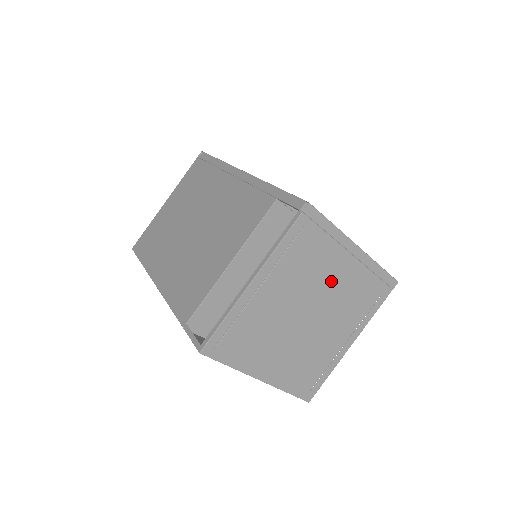
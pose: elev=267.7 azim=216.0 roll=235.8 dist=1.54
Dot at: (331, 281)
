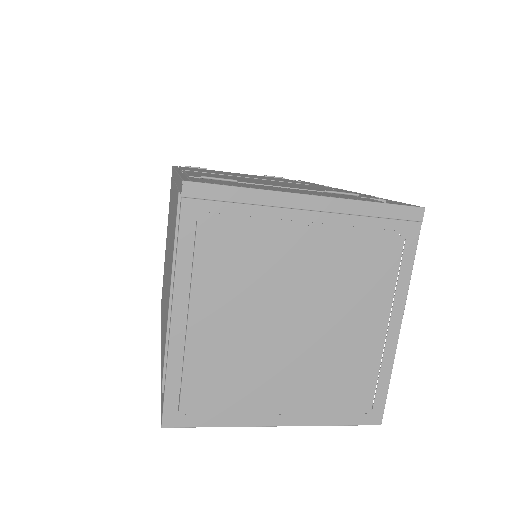
Dot at: (298, 261)
